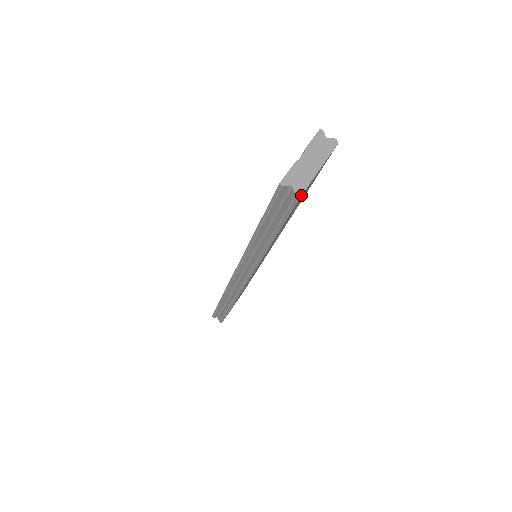
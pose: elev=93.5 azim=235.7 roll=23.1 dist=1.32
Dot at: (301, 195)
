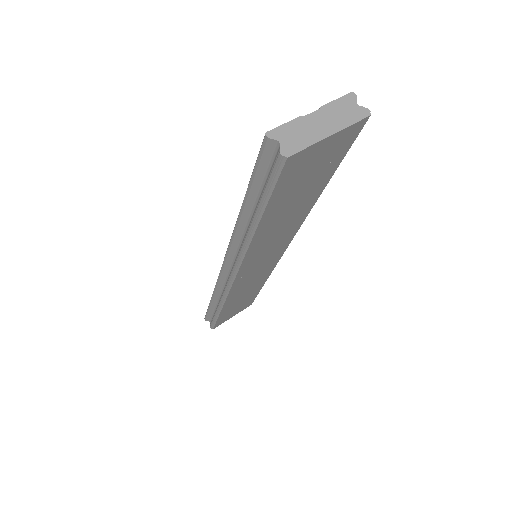
Dot at: (287, 157)
